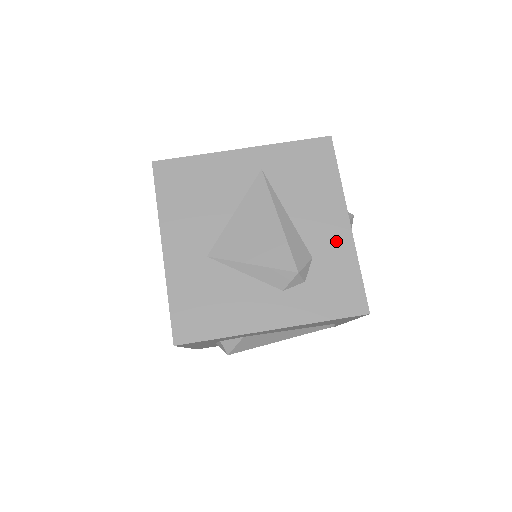
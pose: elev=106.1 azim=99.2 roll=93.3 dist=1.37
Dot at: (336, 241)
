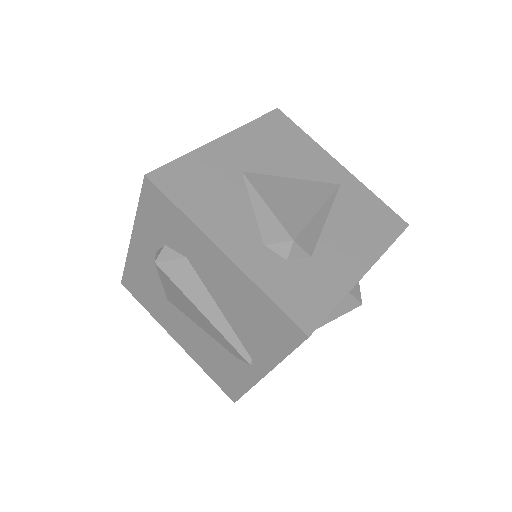
Dot at: (341, 270)
